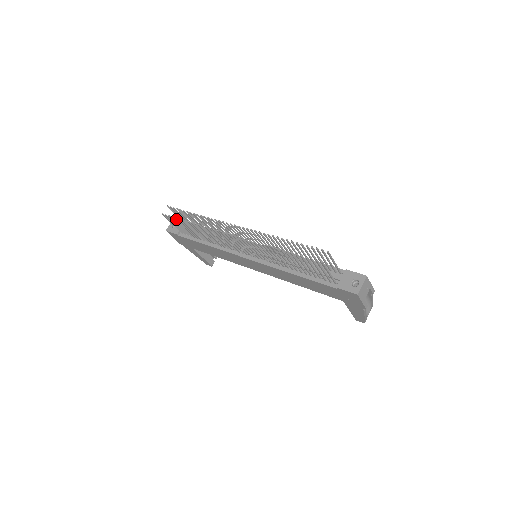
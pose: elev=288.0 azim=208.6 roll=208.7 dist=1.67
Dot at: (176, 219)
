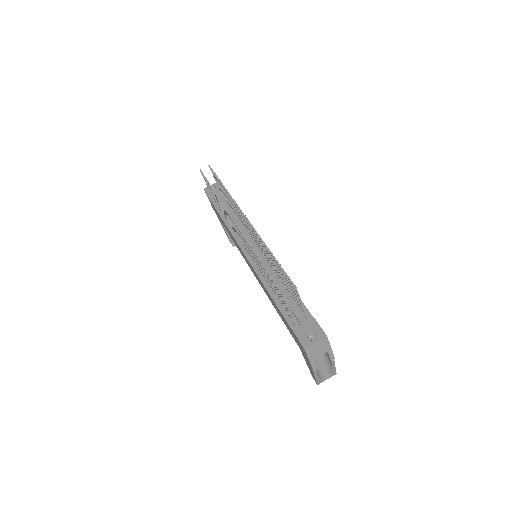
Dot at: occluded
